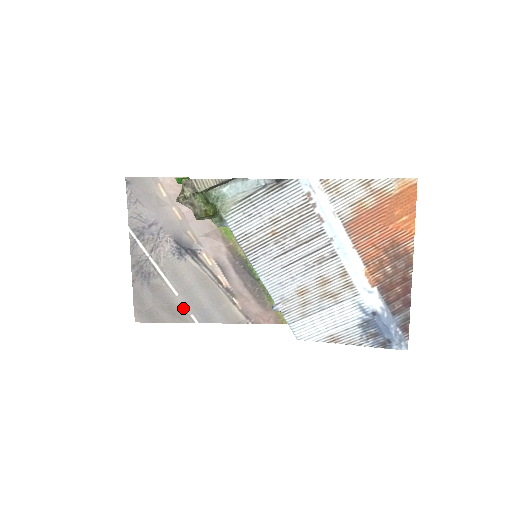
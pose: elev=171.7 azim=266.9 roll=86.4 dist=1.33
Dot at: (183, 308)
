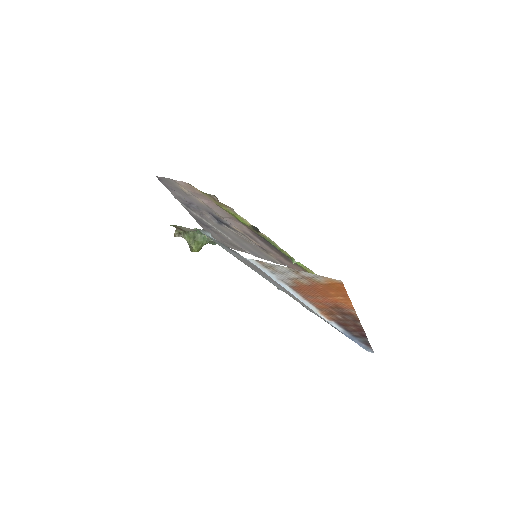
Dot at: (239, 247)
